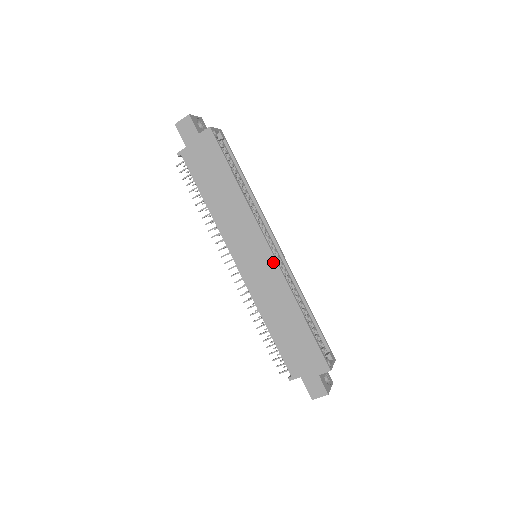
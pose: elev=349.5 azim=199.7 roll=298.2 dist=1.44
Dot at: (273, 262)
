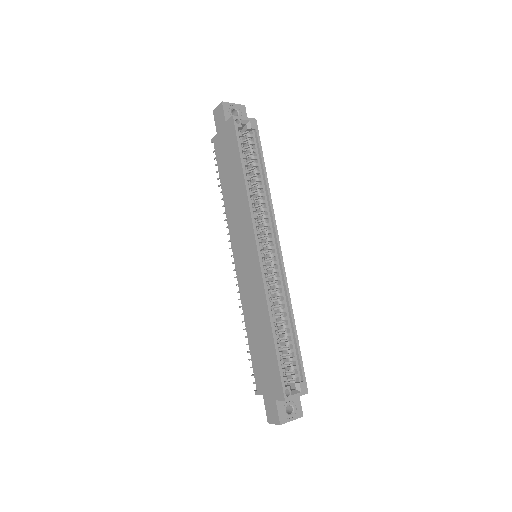
Dot at: (258, 266)
